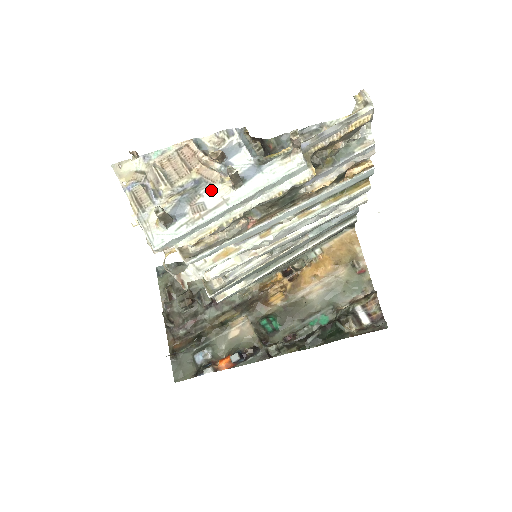
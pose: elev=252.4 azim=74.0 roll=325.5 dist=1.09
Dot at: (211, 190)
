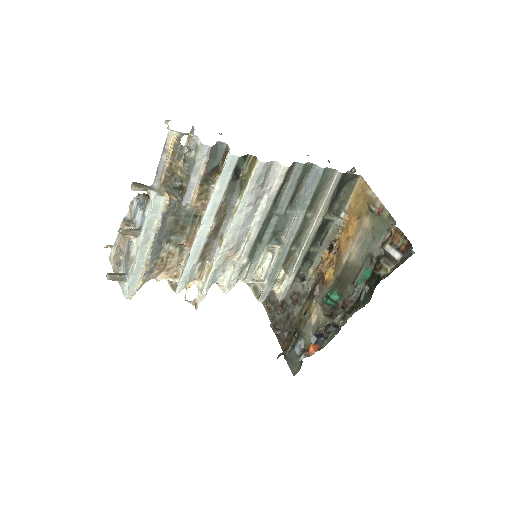
Dot at: (133, 246)
